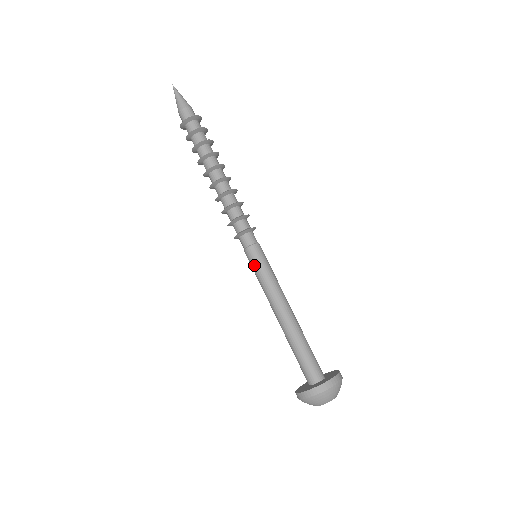
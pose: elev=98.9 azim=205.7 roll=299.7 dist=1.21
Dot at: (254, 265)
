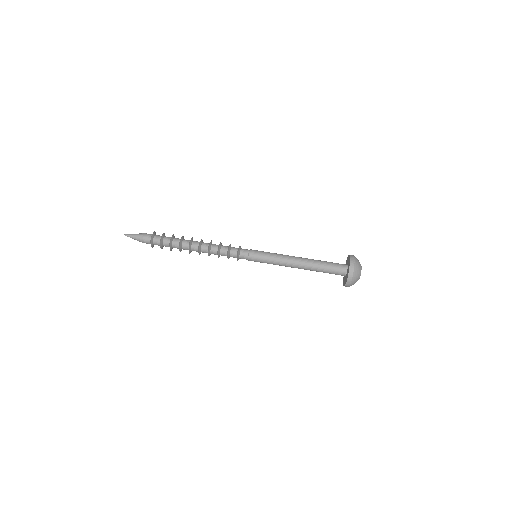
Dot at: (260, 262)
